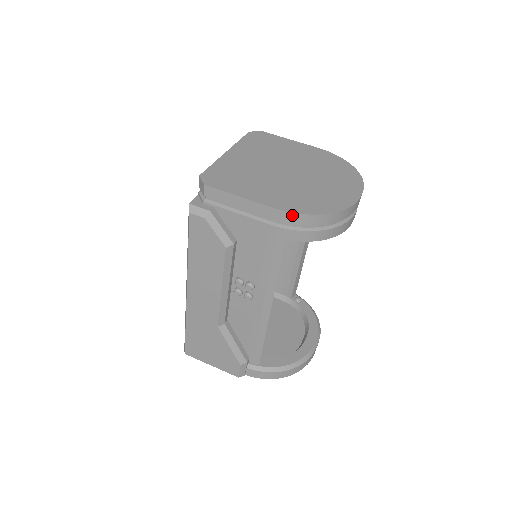
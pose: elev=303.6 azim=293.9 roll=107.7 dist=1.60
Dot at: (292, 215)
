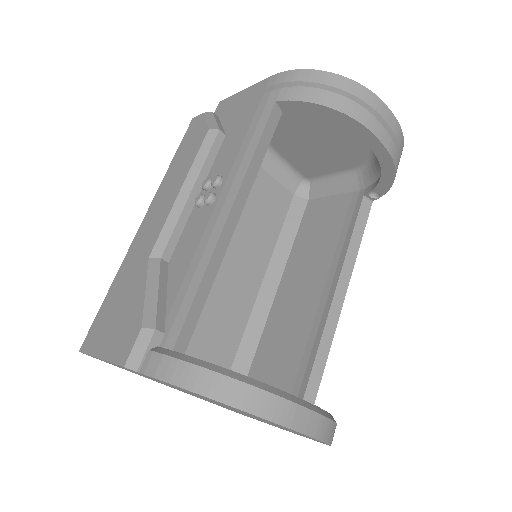
Dot at: (289, 73)
